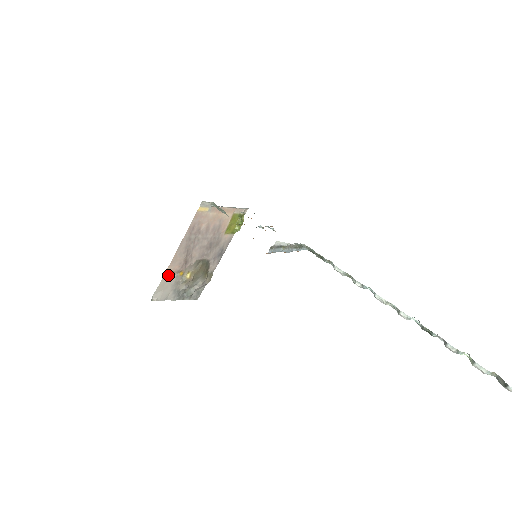
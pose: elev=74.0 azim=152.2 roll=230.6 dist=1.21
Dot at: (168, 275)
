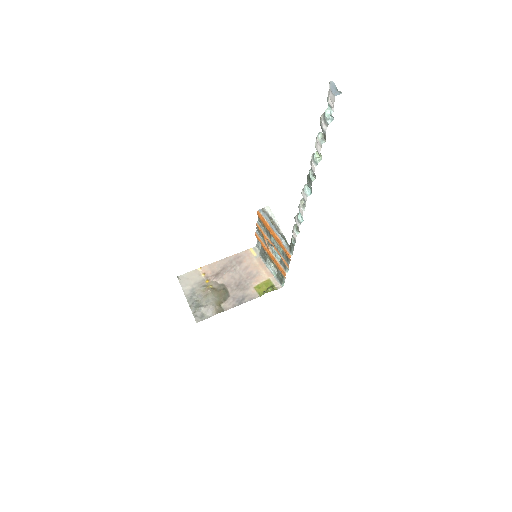
Dot at: (200, 273)
